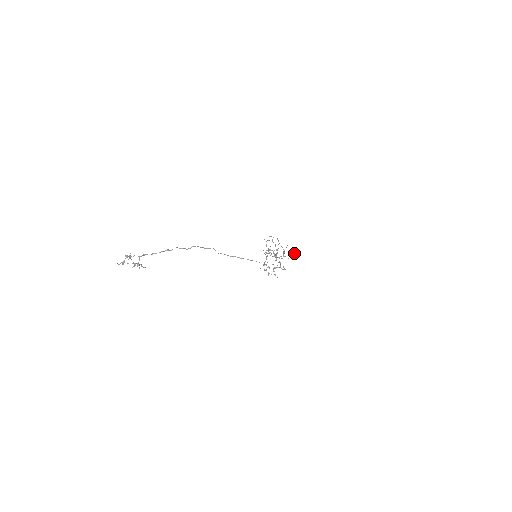
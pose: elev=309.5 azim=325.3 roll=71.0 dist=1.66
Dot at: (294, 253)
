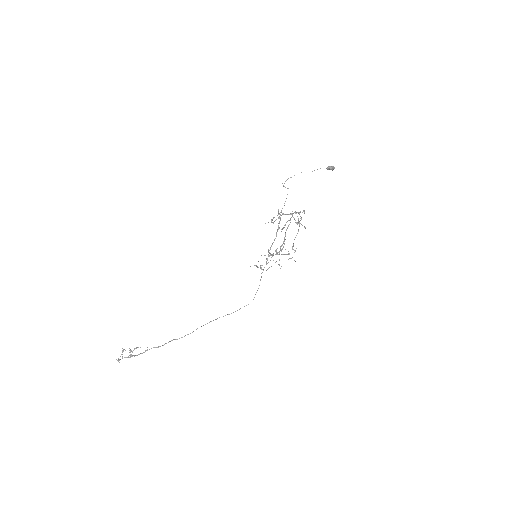
Dot at: (332, 169)
